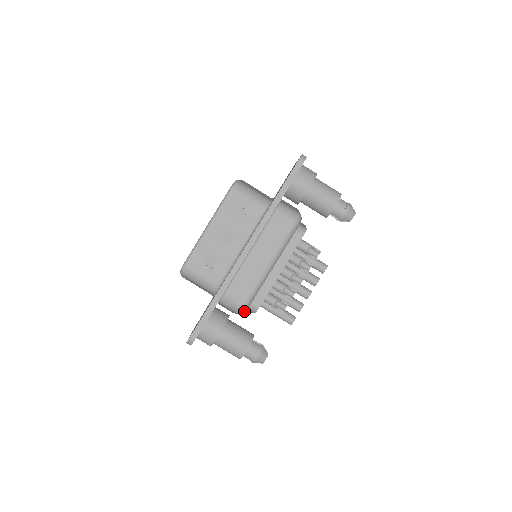
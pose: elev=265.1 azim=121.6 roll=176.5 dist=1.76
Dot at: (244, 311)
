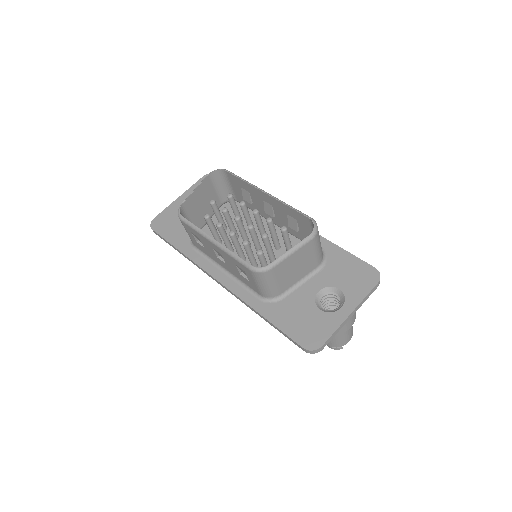
Dot at: occluded
